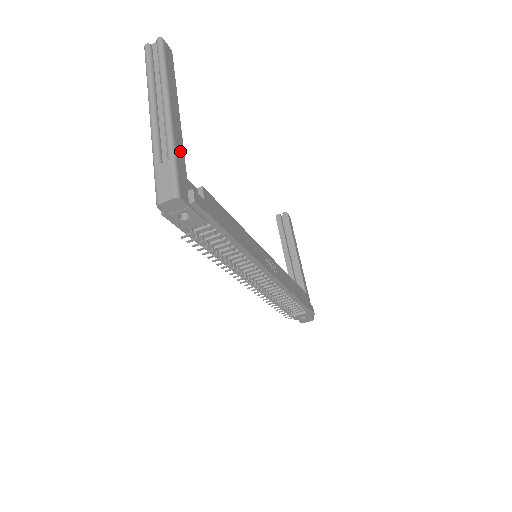
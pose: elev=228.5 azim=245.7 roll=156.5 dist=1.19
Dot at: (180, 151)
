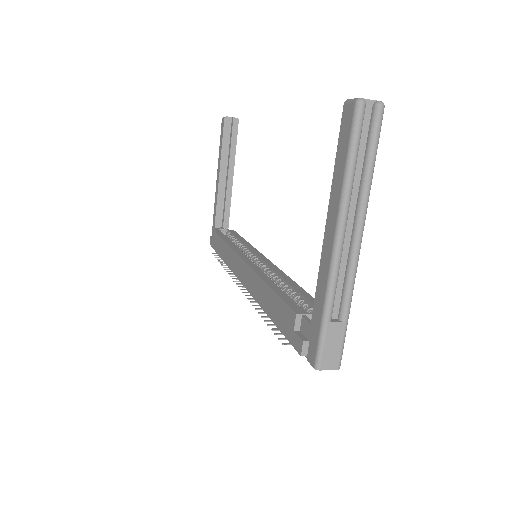
Dot at: occluded
